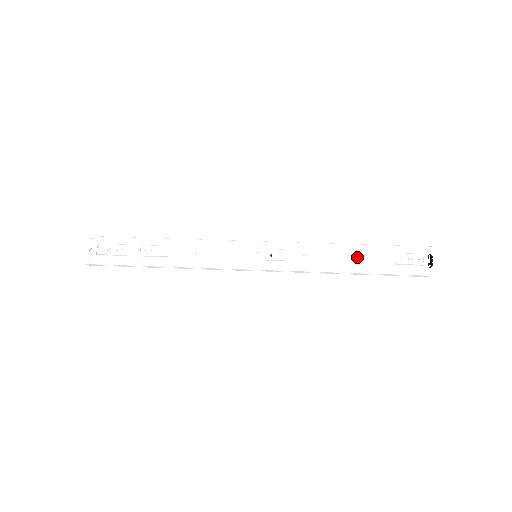
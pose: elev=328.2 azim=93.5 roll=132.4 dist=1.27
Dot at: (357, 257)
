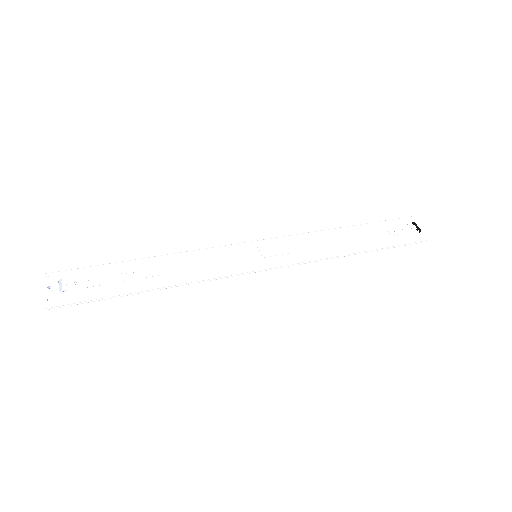
Dot at: (355, 236)
